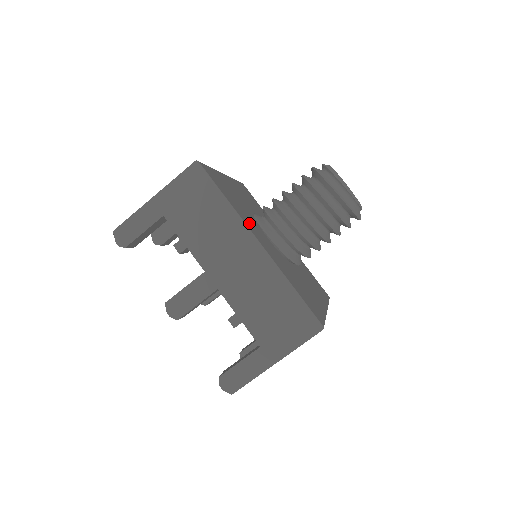
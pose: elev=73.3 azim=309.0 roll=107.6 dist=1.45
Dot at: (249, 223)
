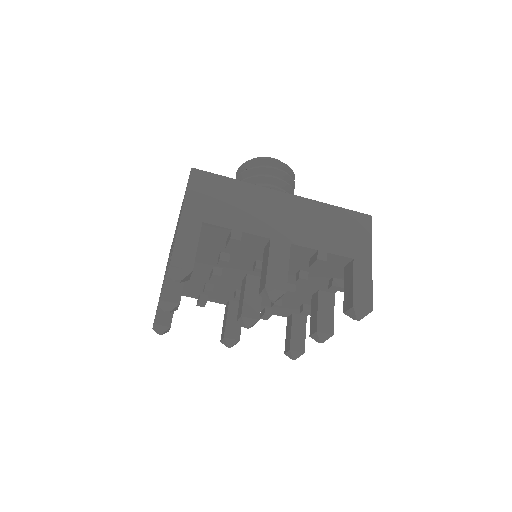
Dot at: occluded
